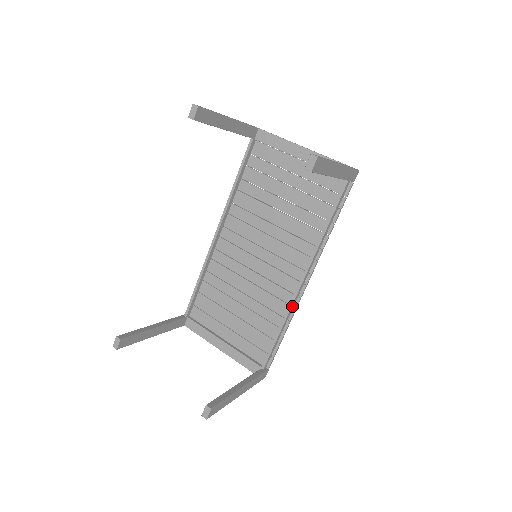
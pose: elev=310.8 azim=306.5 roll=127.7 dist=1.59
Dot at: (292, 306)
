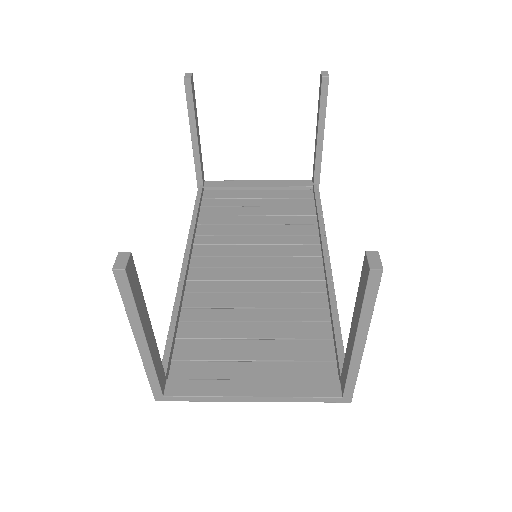
Dot at: (331, 287)
